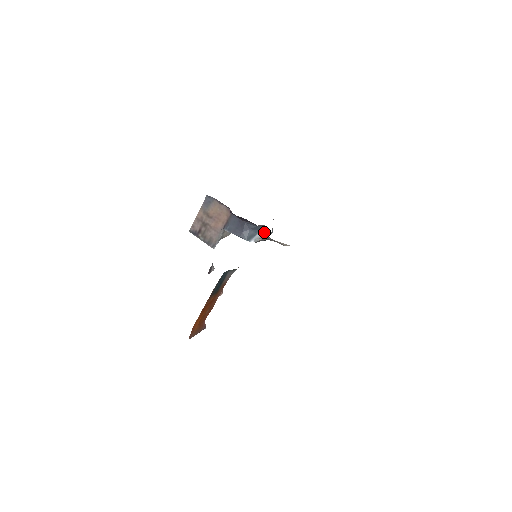
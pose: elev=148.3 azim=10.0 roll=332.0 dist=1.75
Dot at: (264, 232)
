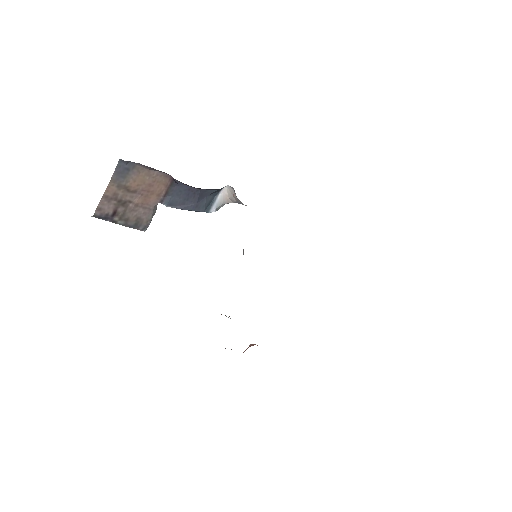
Dot at: (232, 196)
